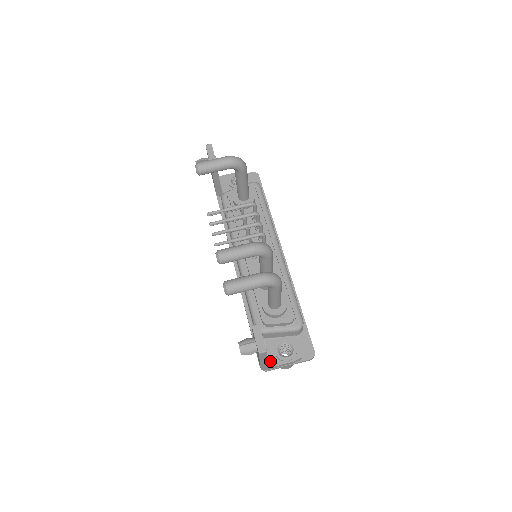
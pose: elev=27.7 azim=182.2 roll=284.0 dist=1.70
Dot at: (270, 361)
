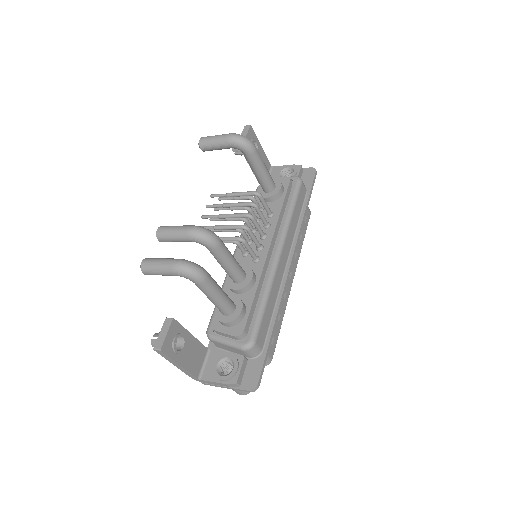
Dot at: (205, 373)
